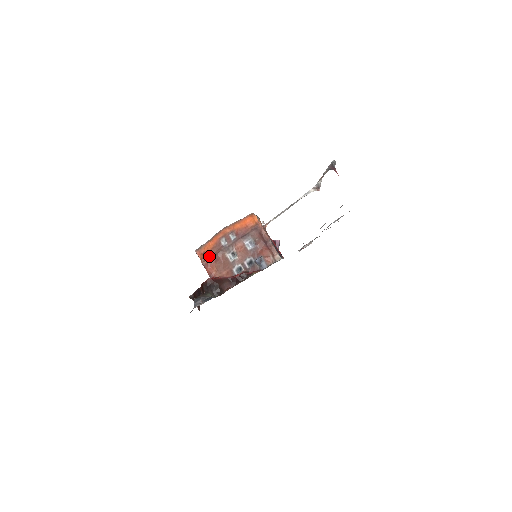
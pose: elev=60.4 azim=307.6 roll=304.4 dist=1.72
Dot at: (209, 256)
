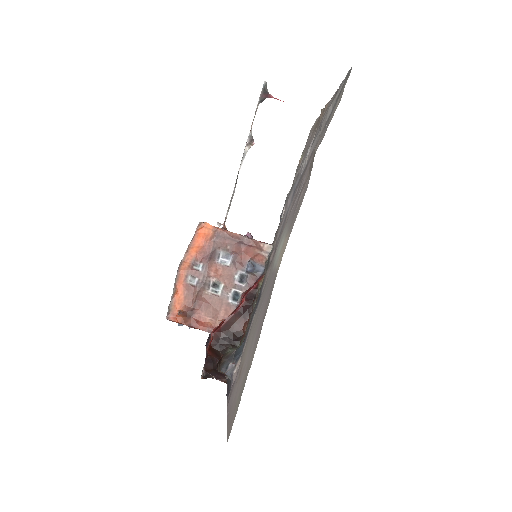
Dot at: (189, 310)
